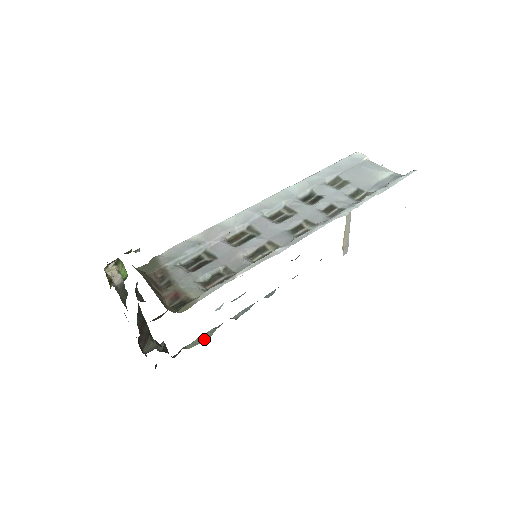
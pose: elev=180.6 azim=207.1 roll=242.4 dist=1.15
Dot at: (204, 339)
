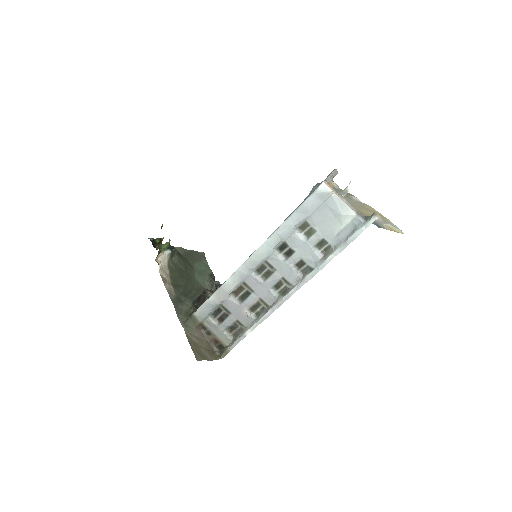
Dot at: occluded
